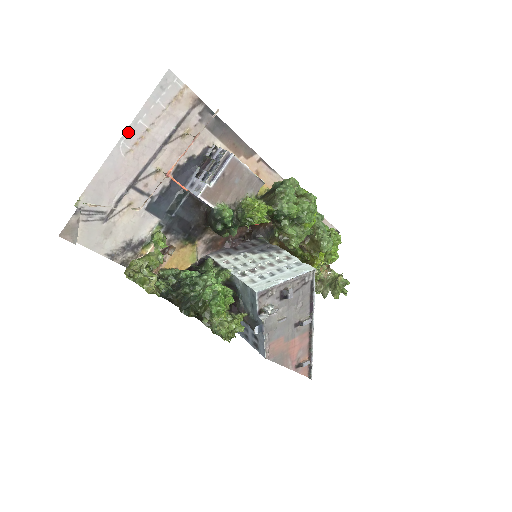
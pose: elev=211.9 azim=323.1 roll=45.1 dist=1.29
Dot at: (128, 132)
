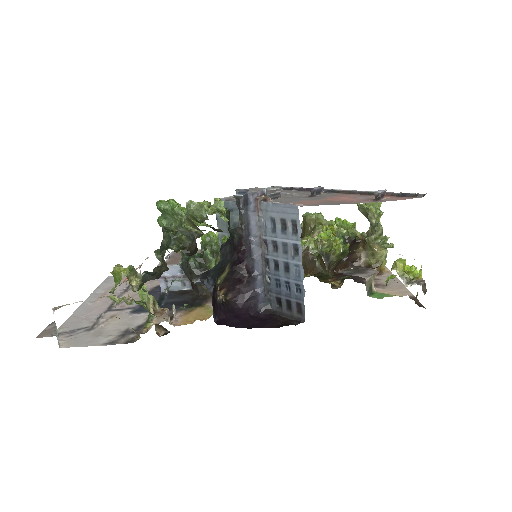
Dot at: (90, 298)
